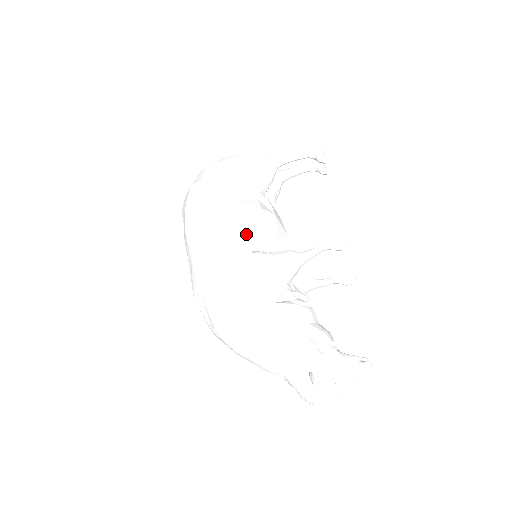
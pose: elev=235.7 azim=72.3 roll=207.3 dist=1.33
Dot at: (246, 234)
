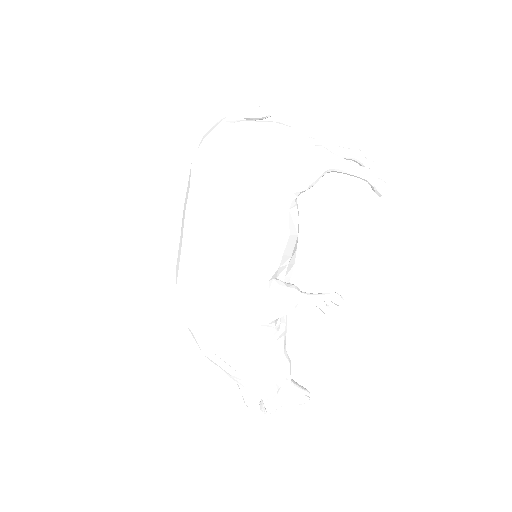
Dot at: (262, 262)
